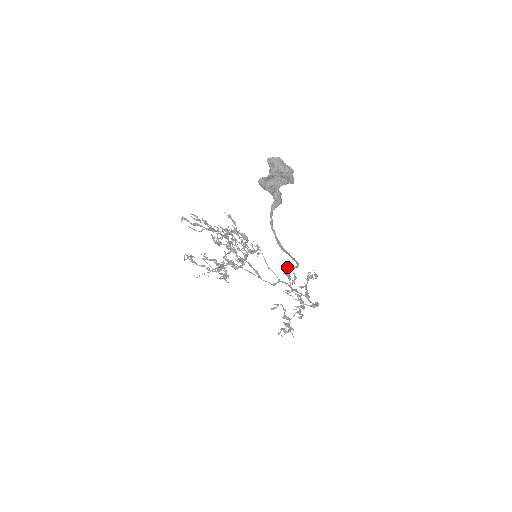
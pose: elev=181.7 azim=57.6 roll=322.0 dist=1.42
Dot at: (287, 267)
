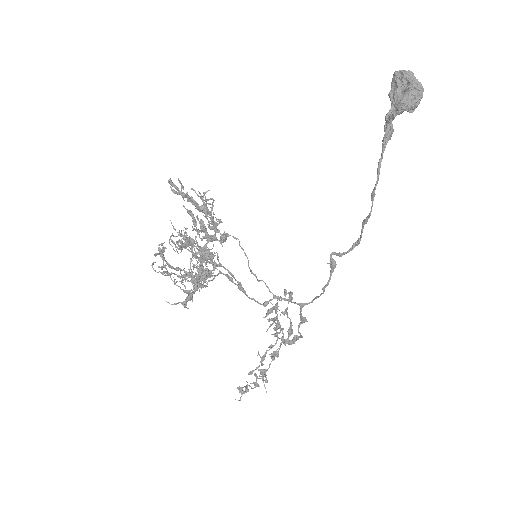
Dot at: occluded
